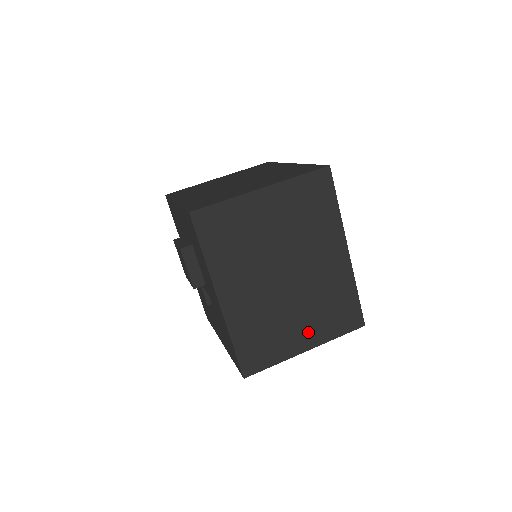
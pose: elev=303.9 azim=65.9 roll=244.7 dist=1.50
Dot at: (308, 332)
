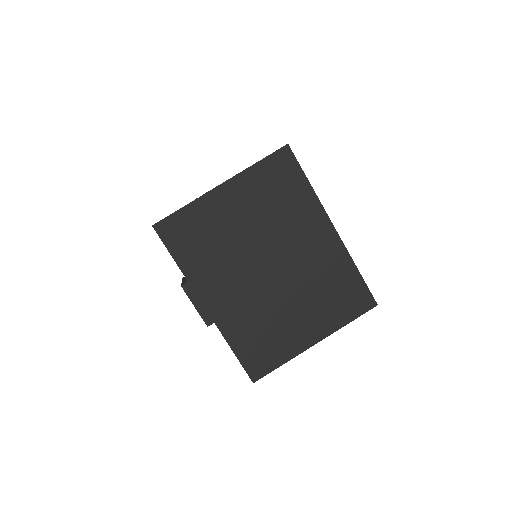
Dot at: occluded
